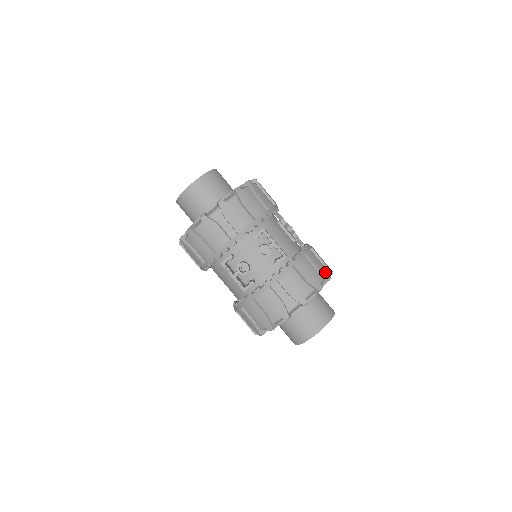
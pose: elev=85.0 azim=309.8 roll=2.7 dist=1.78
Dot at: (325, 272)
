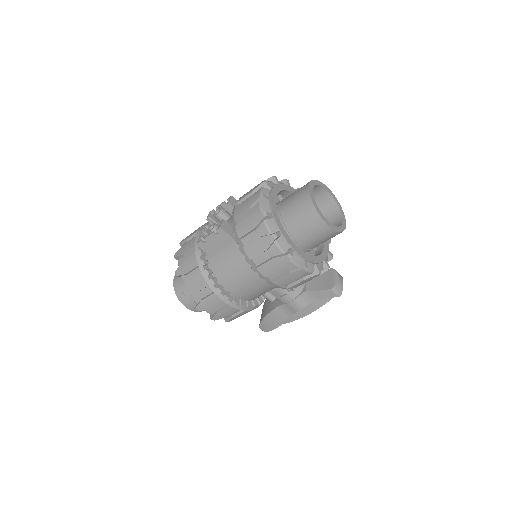
Dot at: occluded
